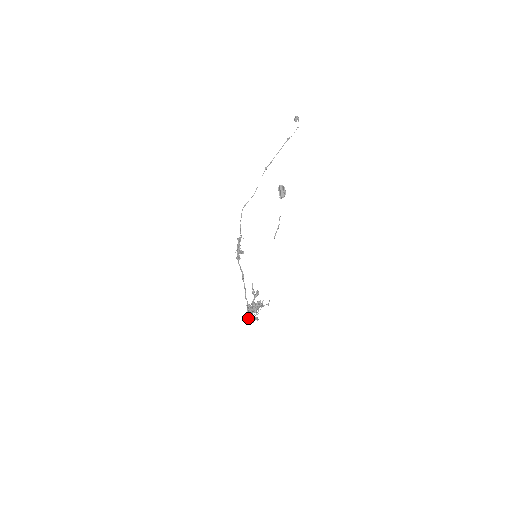
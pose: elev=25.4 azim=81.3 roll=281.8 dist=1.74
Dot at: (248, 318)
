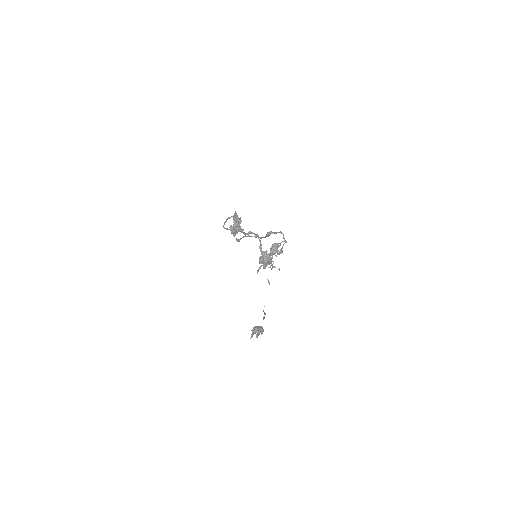
Dot at: occluded
